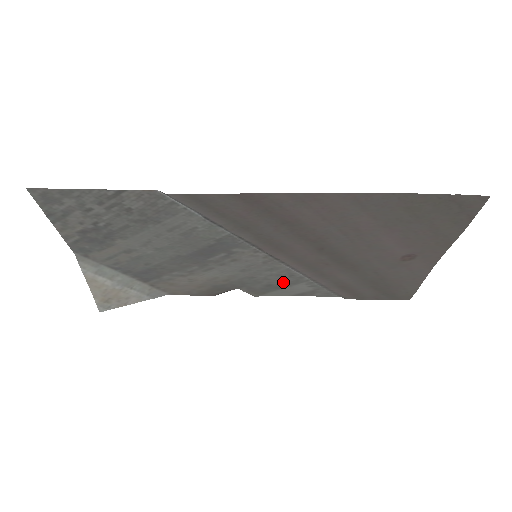
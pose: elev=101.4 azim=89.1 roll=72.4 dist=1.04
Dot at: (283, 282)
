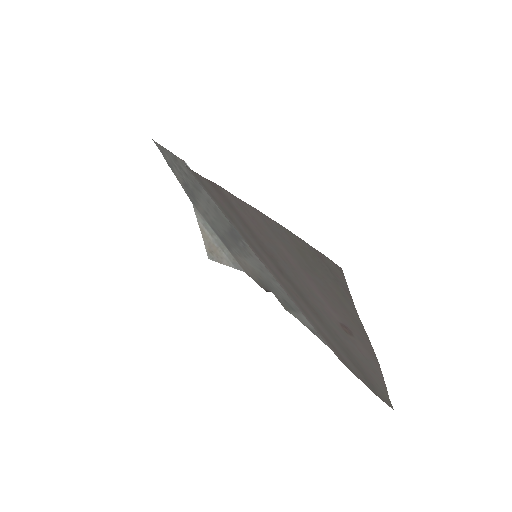
Dot at: (290, 303)
